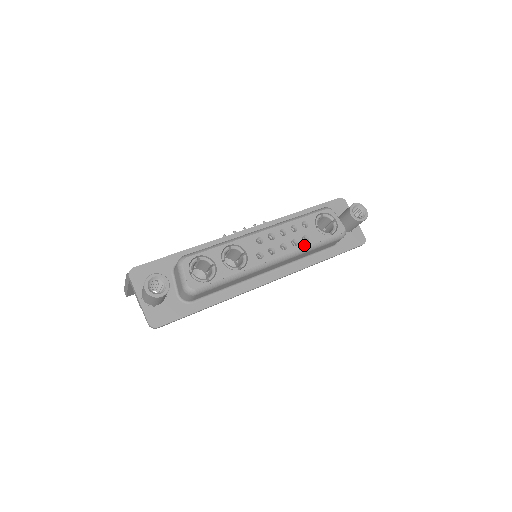
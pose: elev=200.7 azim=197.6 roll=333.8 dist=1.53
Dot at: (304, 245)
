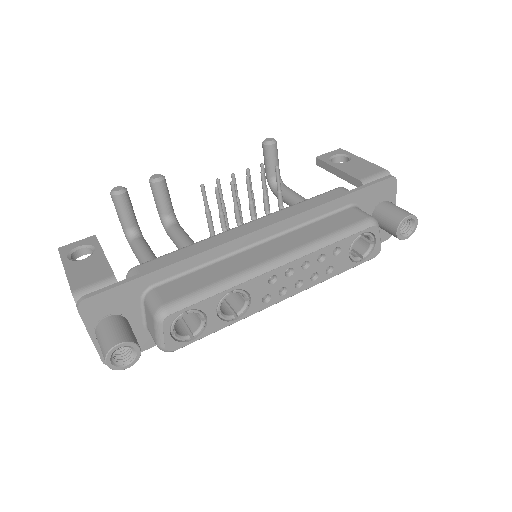
Dot at: (324, 278)
